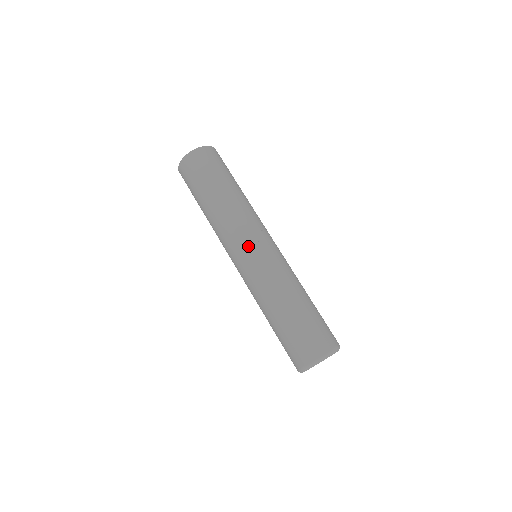
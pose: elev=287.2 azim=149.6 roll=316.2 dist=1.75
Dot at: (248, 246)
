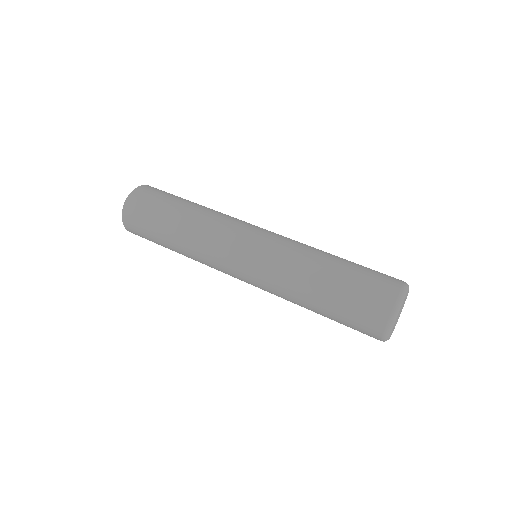
Dot at: (251, 230)
